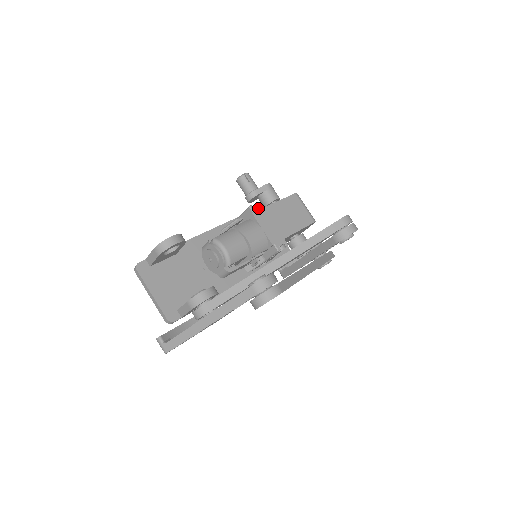
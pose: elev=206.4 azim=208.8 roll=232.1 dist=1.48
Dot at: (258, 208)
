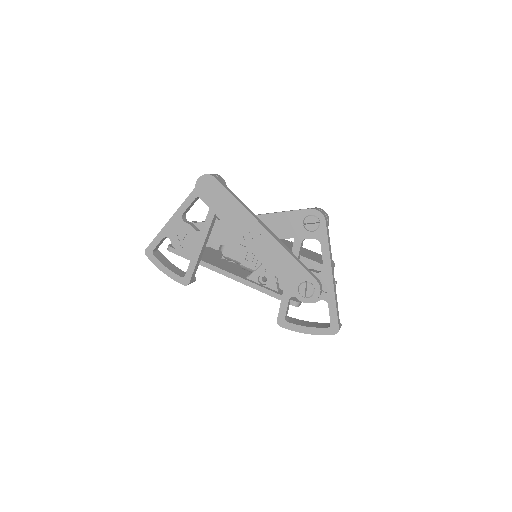
Dot at: (287, 241)
